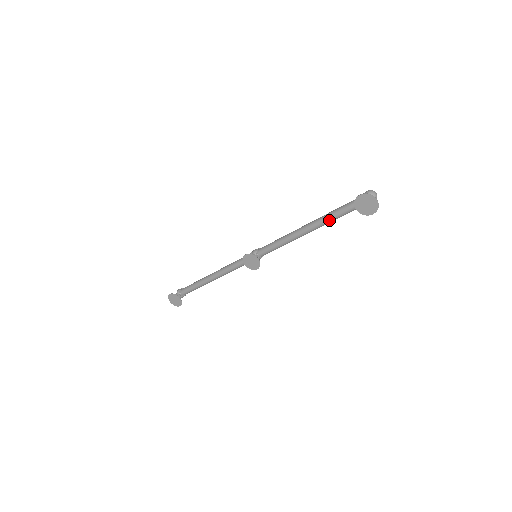
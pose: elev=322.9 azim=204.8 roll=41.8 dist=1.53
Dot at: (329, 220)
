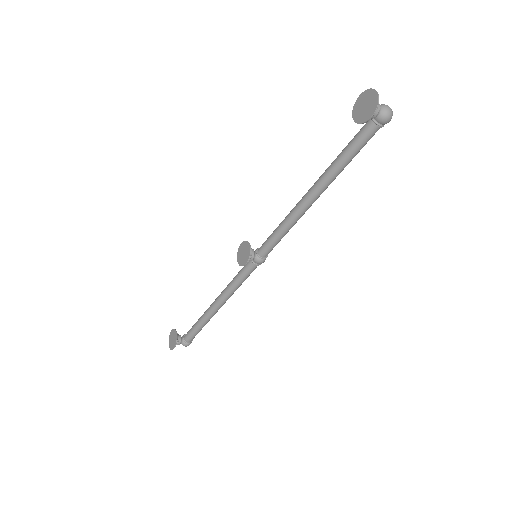
Dot at: (332, 167)
